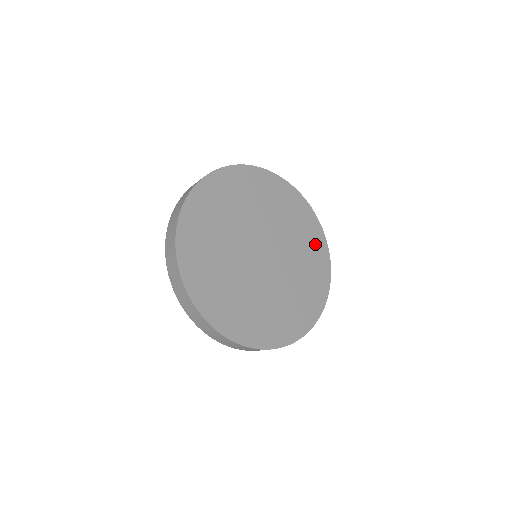
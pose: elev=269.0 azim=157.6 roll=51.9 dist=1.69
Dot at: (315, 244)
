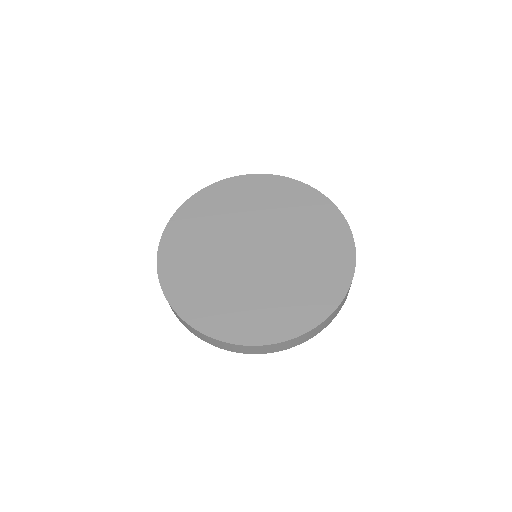
Dot at: (330, 230)
